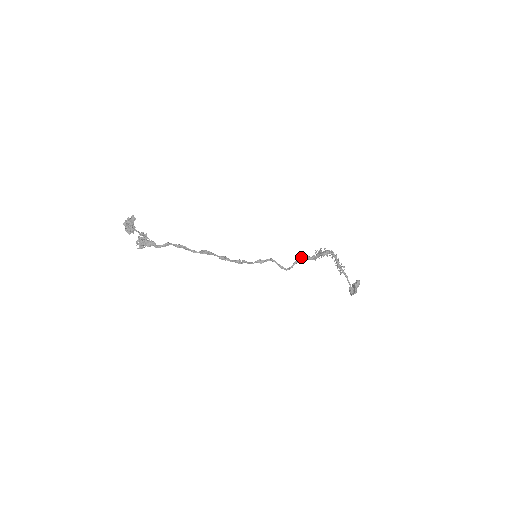
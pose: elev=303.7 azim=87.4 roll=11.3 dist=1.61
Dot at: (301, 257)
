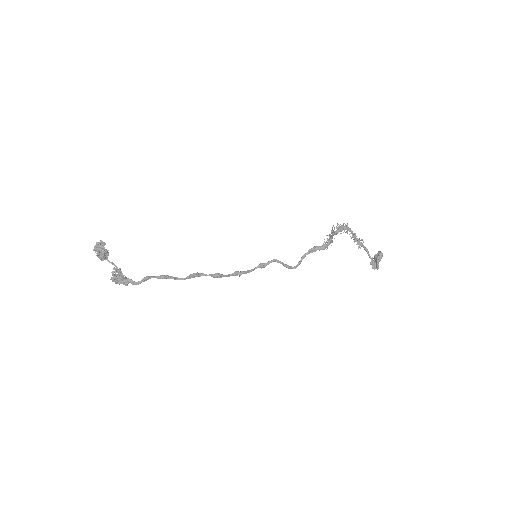
Dot at: (309, 249)
